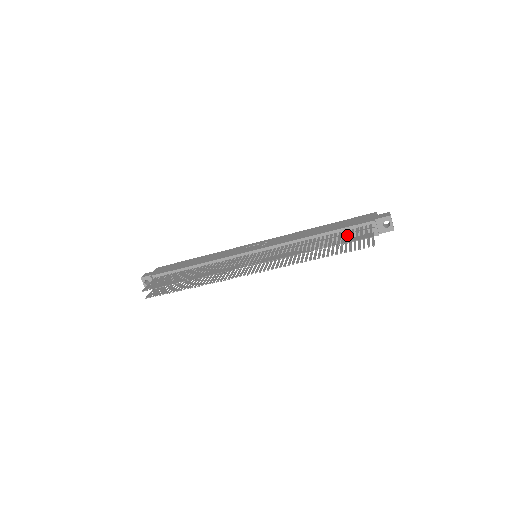
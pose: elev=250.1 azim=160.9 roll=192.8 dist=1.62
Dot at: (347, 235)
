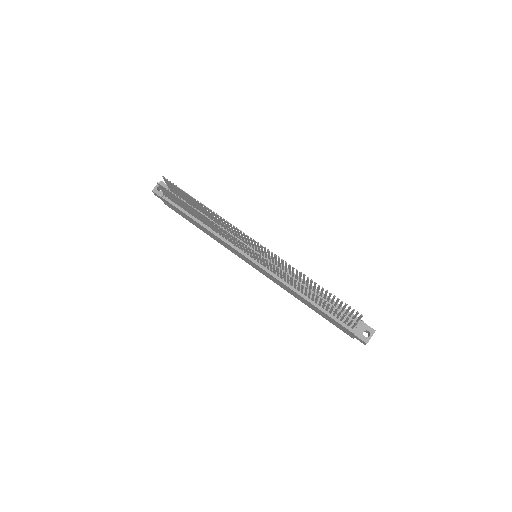
Dot at: occluded
